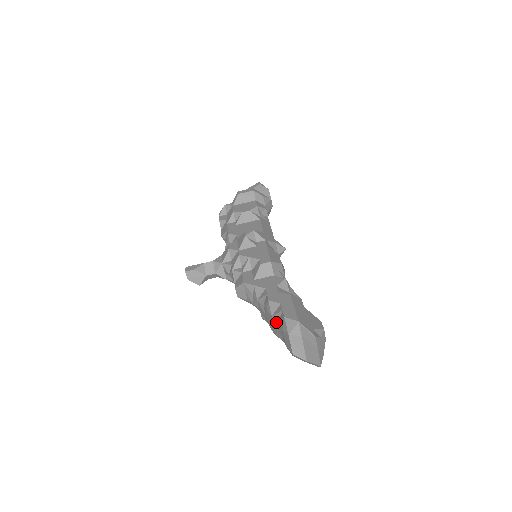
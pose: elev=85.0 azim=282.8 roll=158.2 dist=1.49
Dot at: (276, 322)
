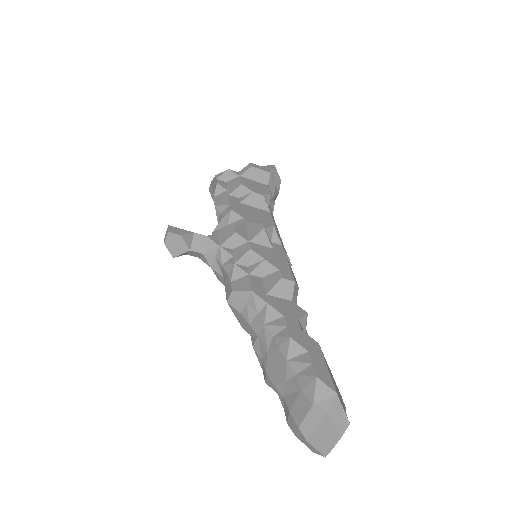
Dot at: (291, 372)
